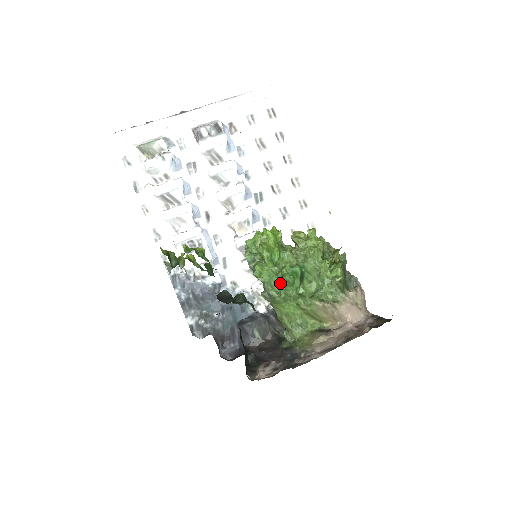
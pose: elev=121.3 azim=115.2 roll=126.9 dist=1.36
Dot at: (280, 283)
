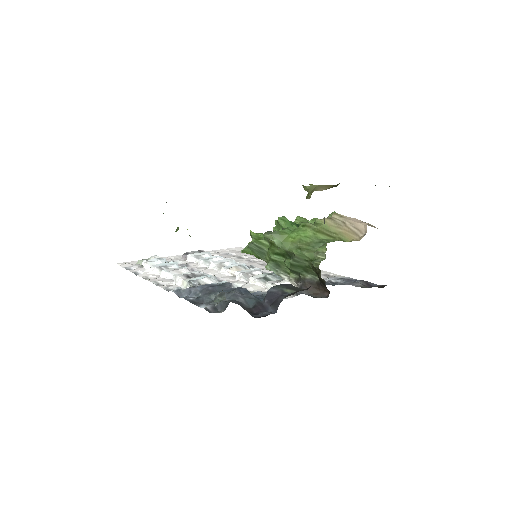
Dot at: occluded
